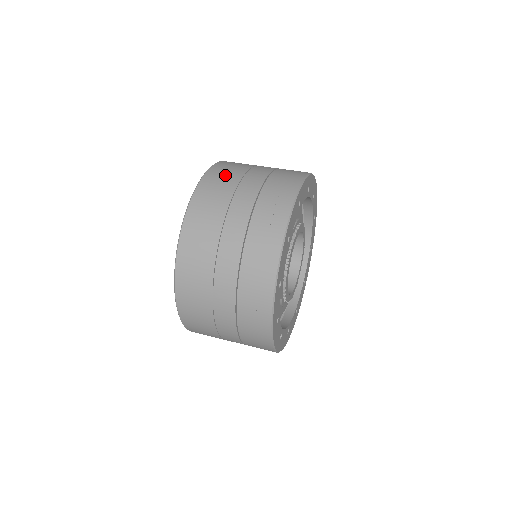
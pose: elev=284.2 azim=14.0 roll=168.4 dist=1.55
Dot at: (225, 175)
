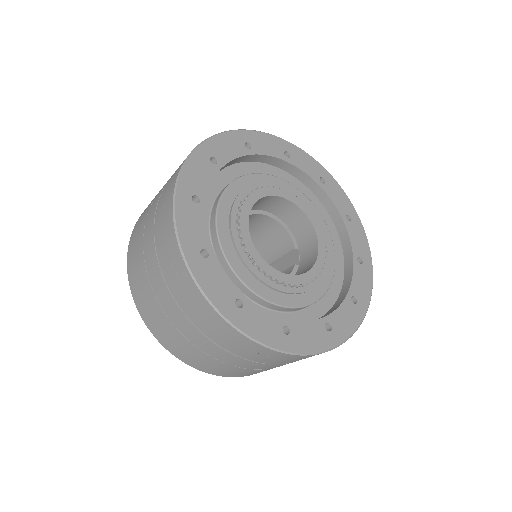
Dot at: occluded
